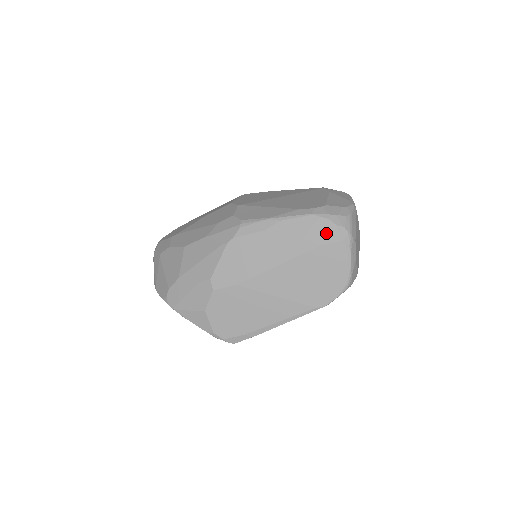
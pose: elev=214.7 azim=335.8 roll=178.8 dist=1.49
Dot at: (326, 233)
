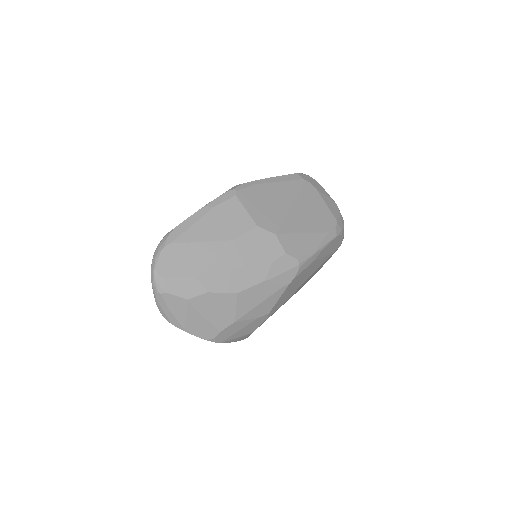
Dot at: (338, 244)
